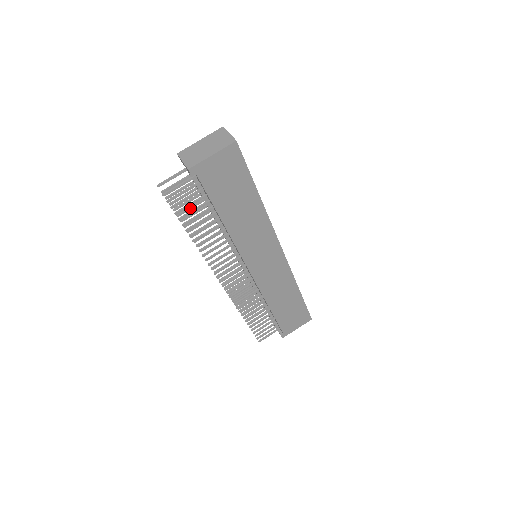
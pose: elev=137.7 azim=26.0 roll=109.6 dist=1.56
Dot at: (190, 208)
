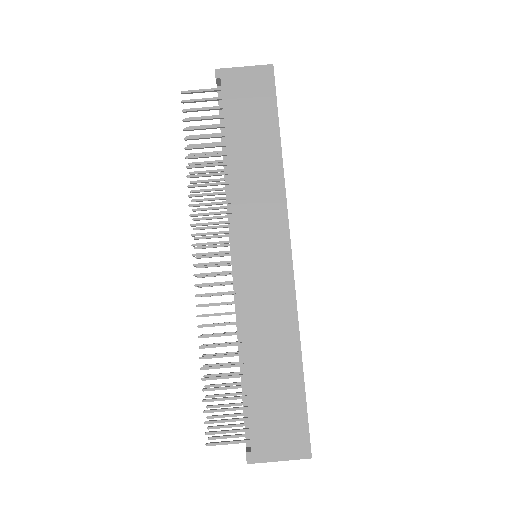
Dot at: (205, 144)
